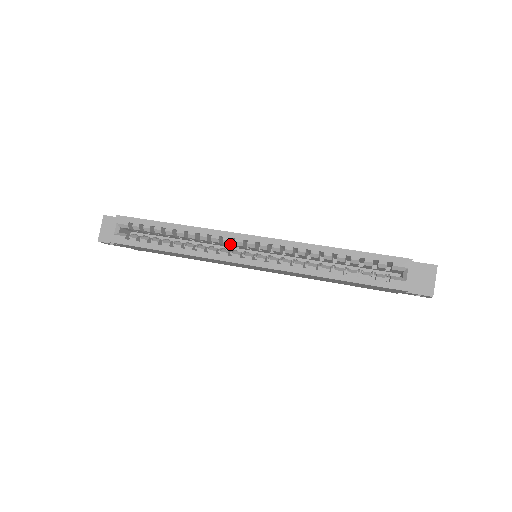
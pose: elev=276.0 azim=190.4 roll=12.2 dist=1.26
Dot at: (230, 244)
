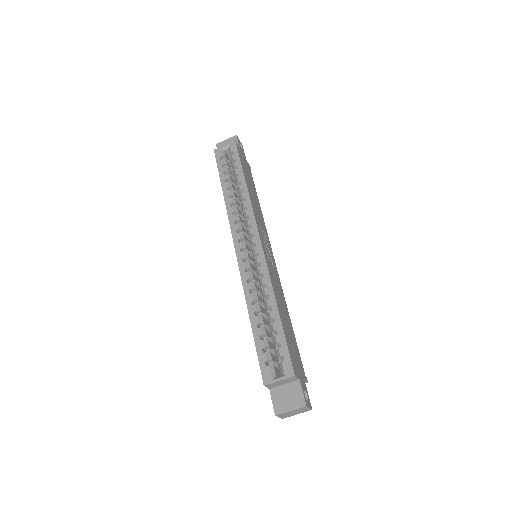
Dot at: (247, 227)
